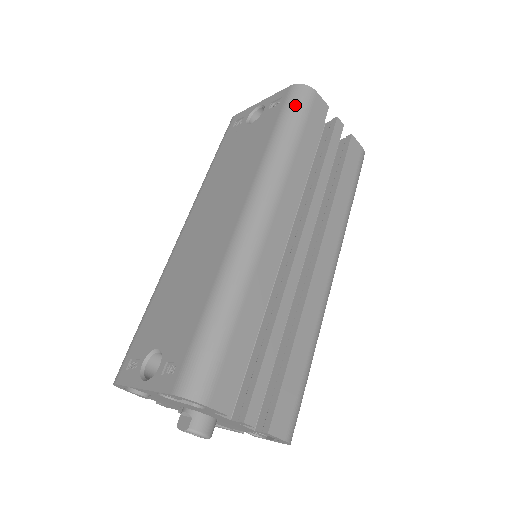
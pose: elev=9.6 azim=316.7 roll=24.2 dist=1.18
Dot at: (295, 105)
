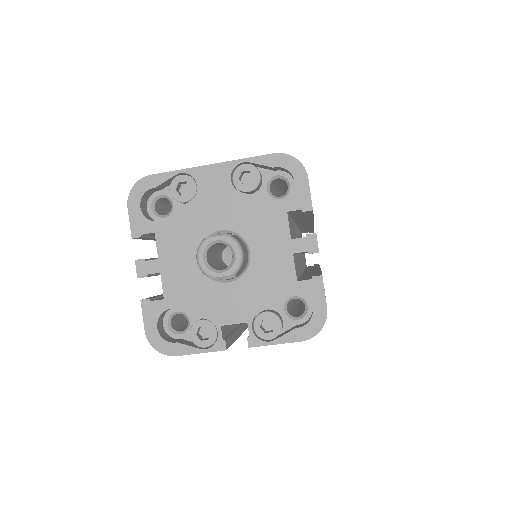
Dot at: occluded
